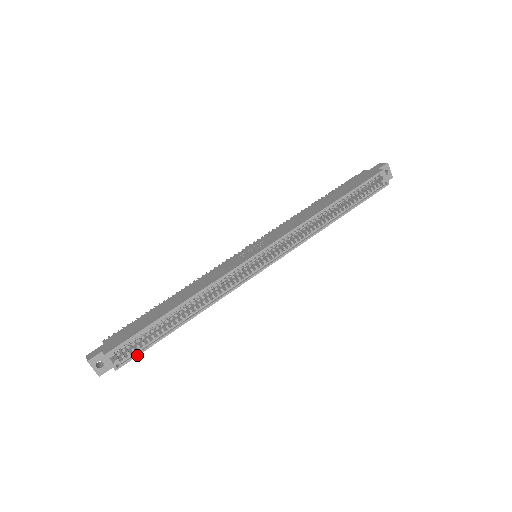
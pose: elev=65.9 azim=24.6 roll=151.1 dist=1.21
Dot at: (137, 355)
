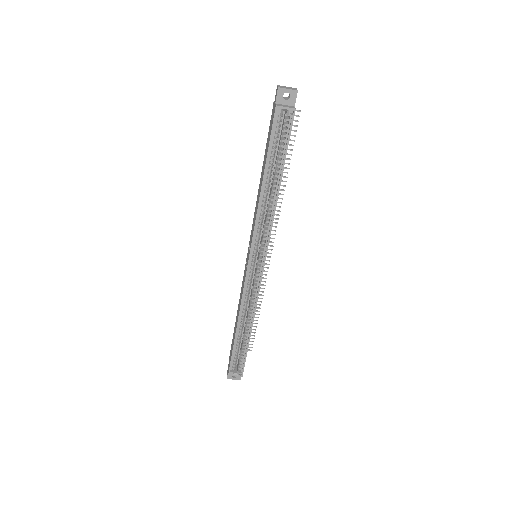
Dot at: (244, 364)
